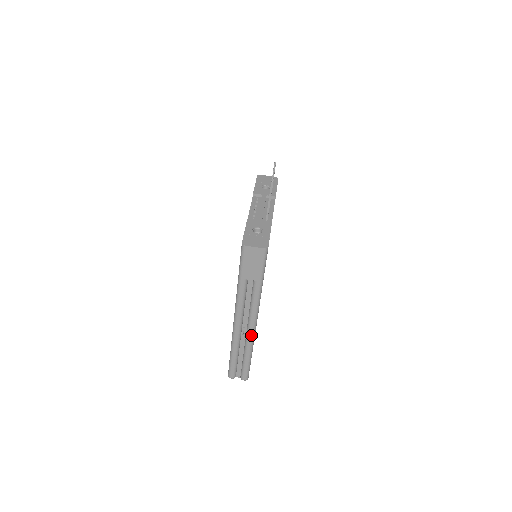
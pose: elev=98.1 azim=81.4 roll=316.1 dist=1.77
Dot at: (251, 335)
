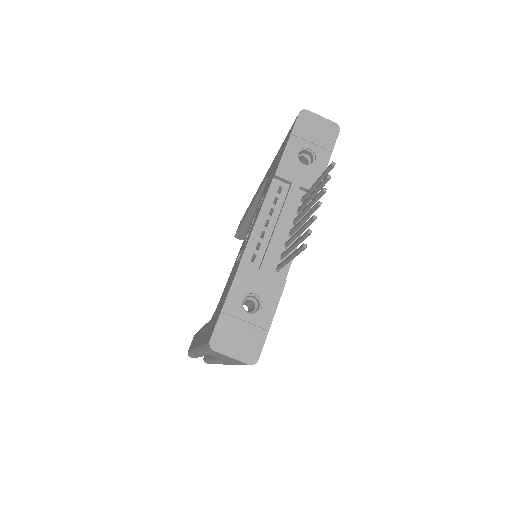
Dot at: occluded
